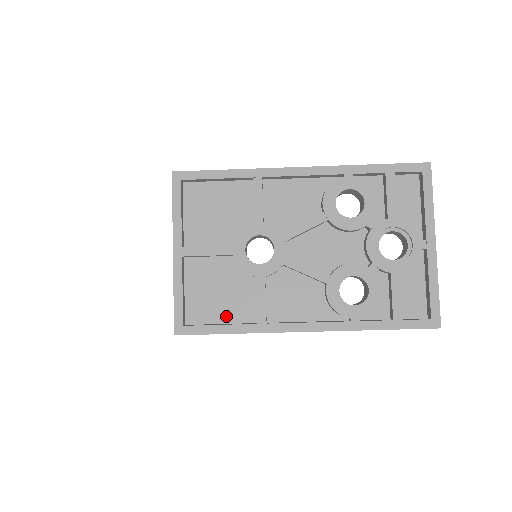
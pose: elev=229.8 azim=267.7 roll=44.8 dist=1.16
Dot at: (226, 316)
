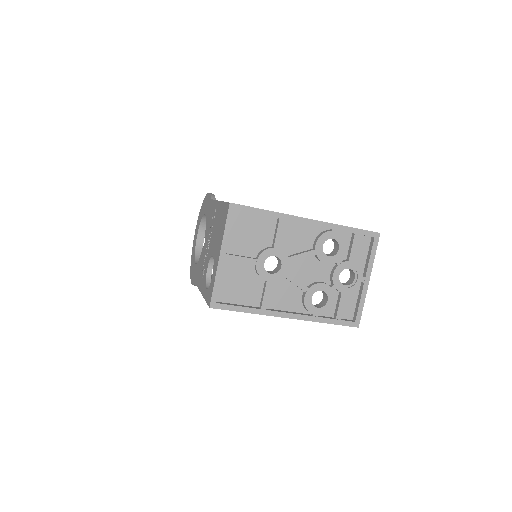
Dot at: (242, 300)
